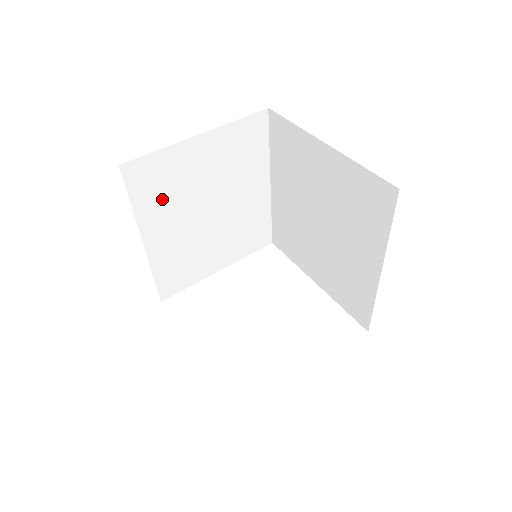
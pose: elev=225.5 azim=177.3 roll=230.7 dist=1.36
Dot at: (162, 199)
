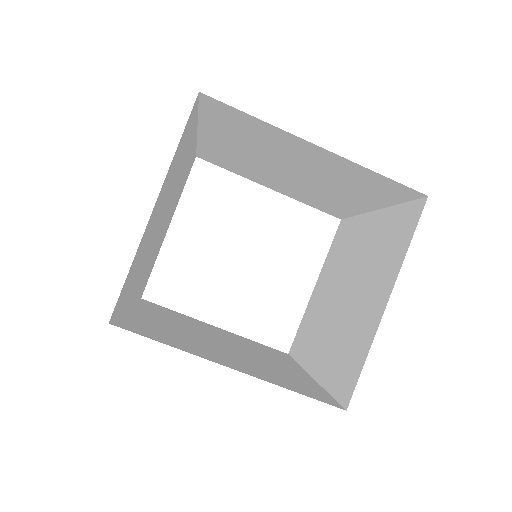
Dot at: (136, 275)
